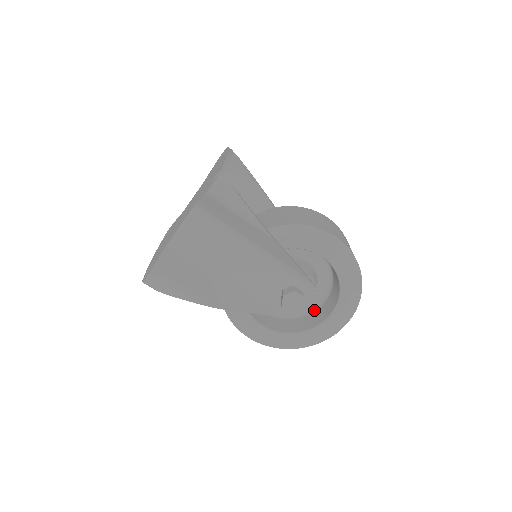
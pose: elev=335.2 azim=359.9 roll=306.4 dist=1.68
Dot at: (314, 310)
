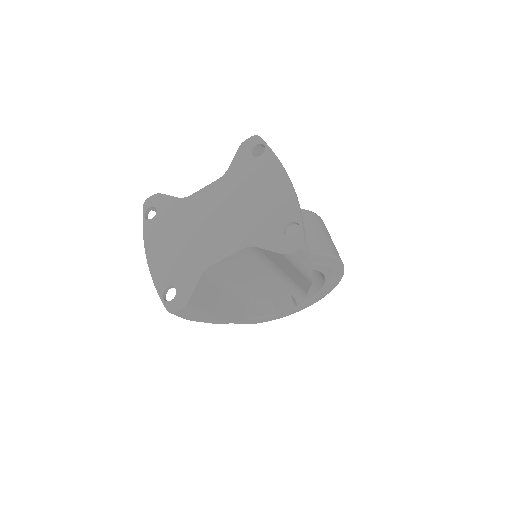
Dot at: occluded
